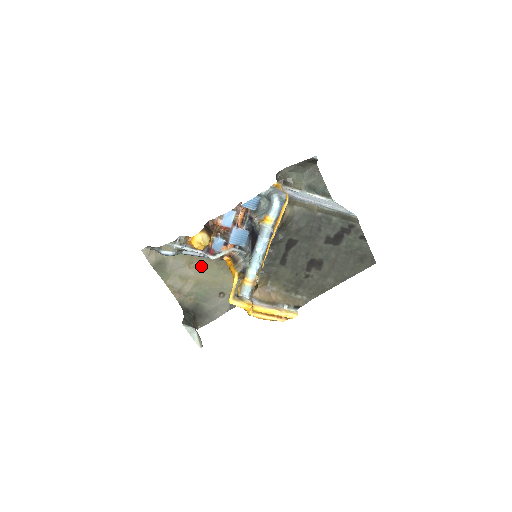
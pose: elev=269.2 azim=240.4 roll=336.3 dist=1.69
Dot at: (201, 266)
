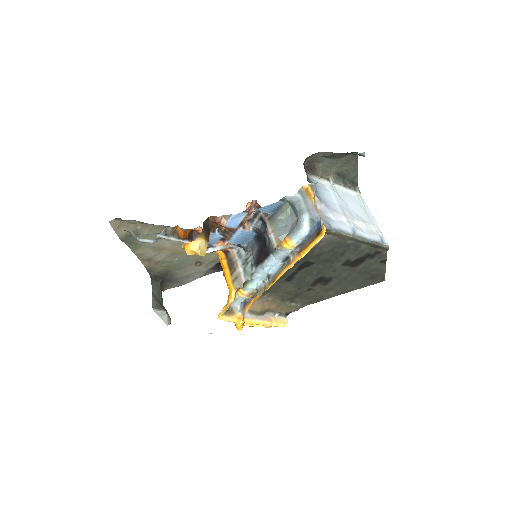
Dot at: occluded
